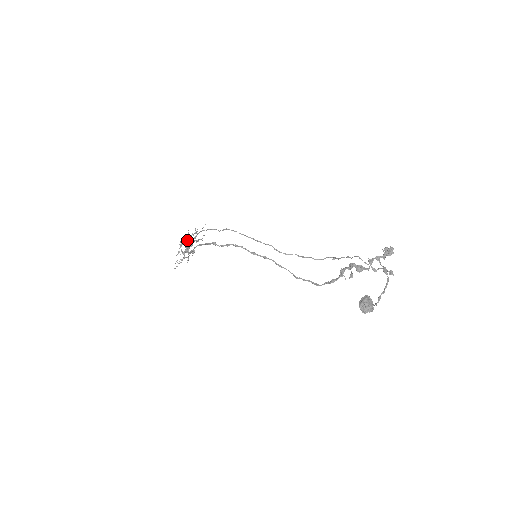
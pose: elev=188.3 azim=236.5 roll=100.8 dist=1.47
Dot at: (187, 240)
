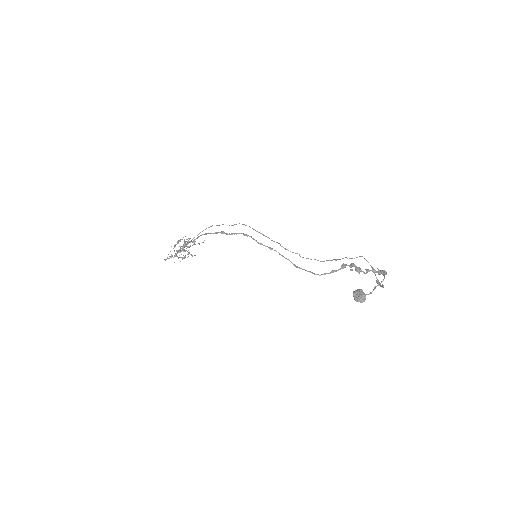
Dot at: occluded
